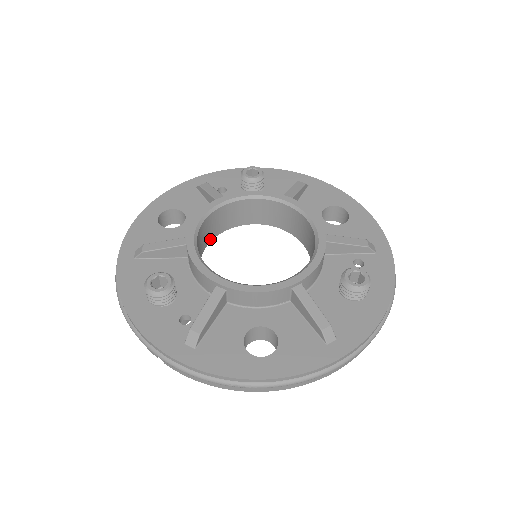
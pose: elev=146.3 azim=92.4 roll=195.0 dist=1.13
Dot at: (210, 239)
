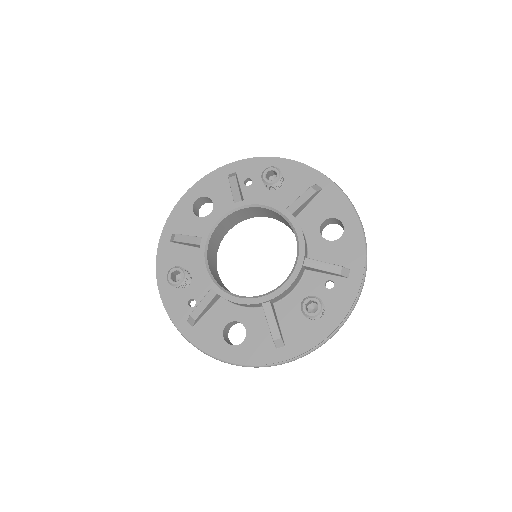
Dot at: (230, 228)
